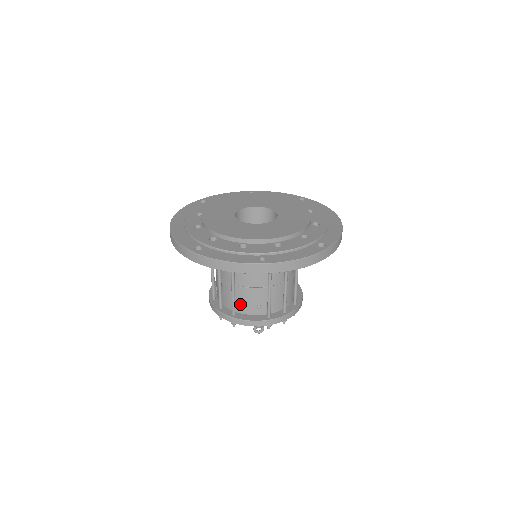
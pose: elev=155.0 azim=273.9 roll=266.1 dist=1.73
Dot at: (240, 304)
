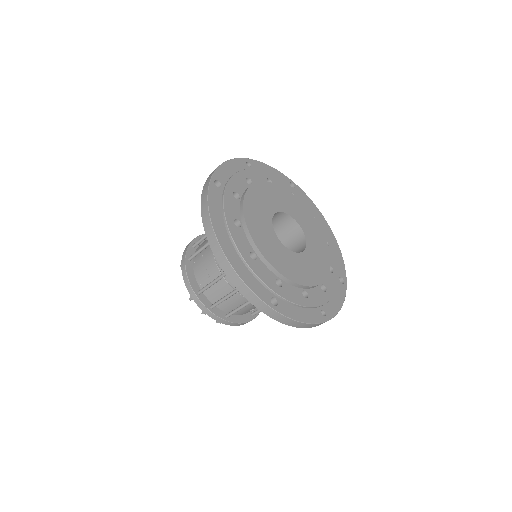
Dot at: occluded
